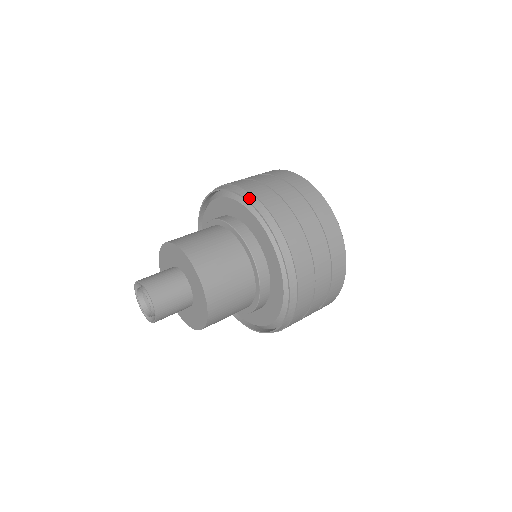
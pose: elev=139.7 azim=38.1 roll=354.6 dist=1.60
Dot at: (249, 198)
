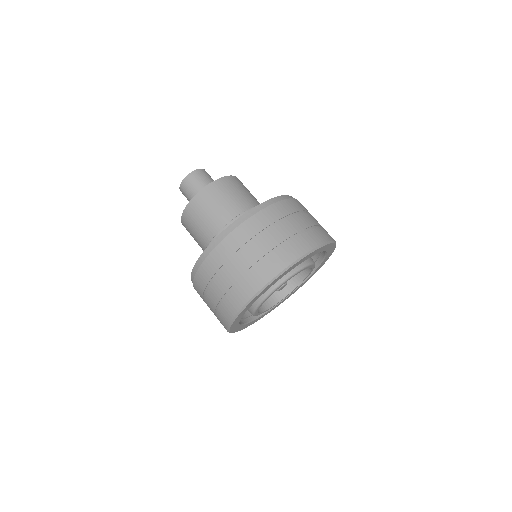
Dot at: occluded
